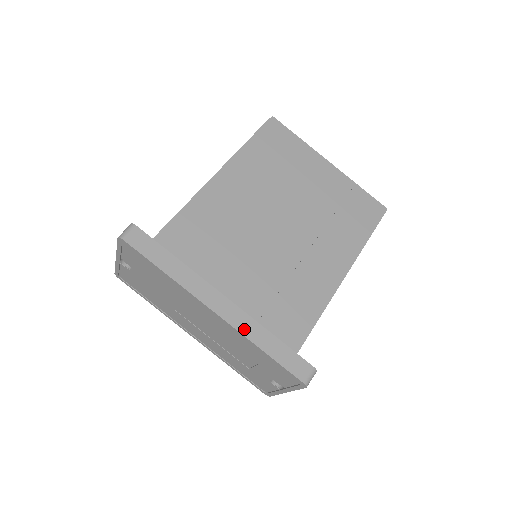
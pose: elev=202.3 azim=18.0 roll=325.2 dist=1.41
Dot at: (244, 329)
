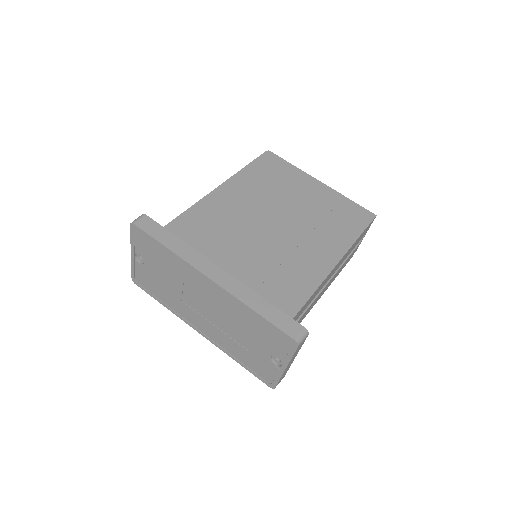
Dot at: (237, 293)
